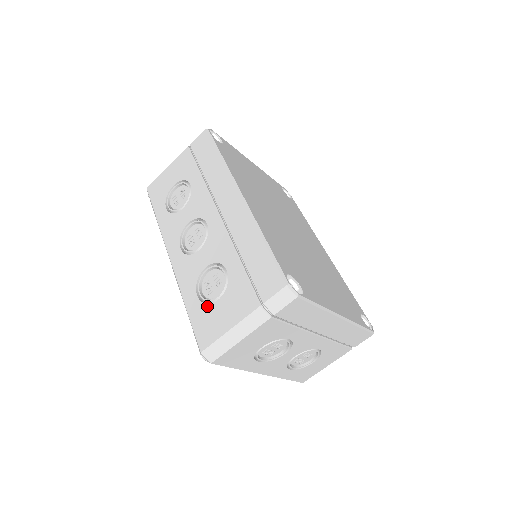
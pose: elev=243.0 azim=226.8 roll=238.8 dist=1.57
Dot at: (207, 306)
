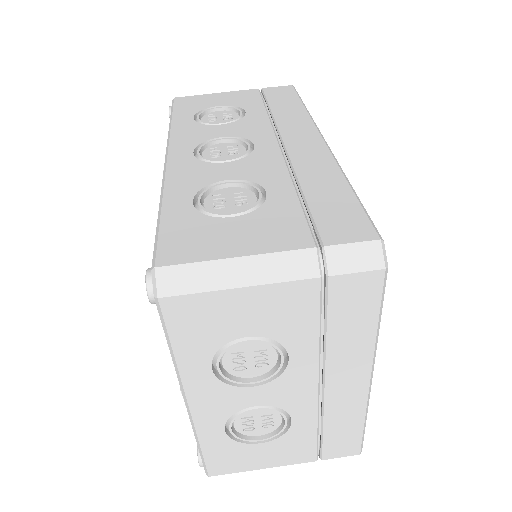
Dot at: (206, 217)
